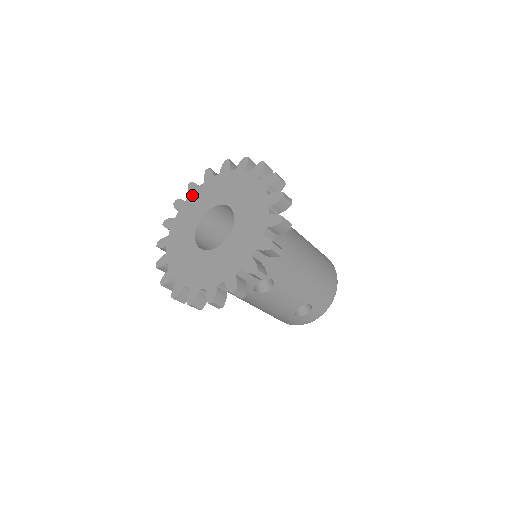
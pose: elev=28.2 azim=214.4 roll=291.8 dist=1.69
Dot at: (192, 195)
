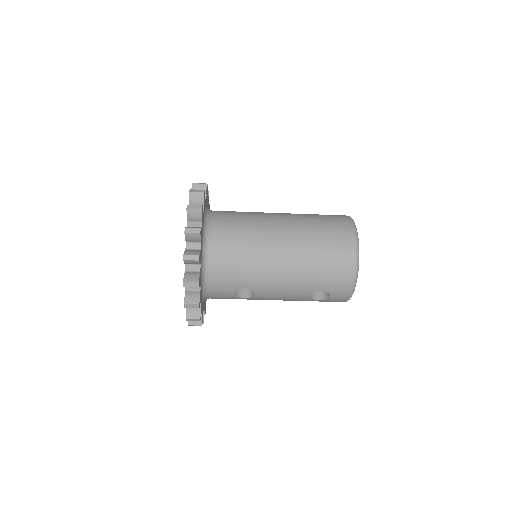
Dot at: occluded
